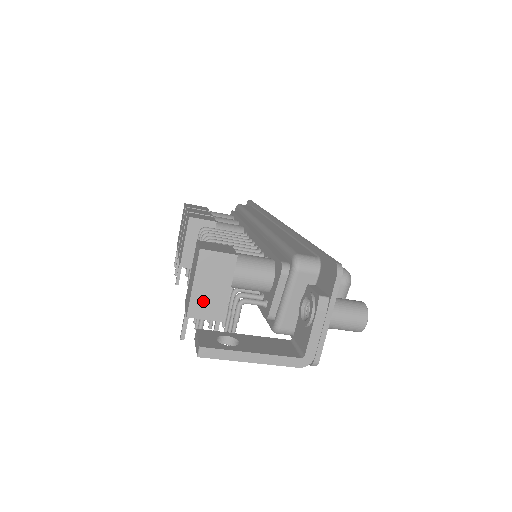
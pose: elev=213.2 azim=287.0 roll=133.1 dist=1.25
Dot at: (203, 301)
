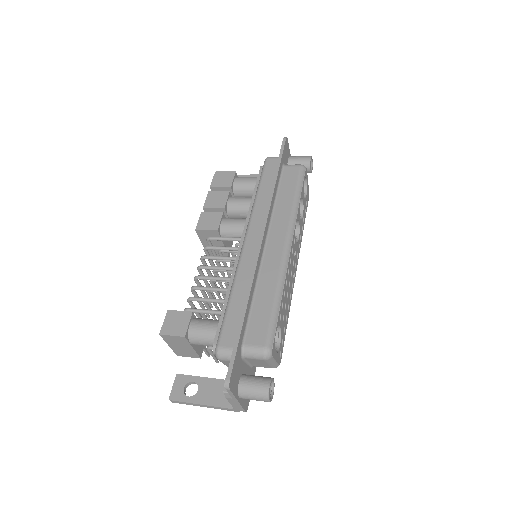
Dot at: (181, 351)
